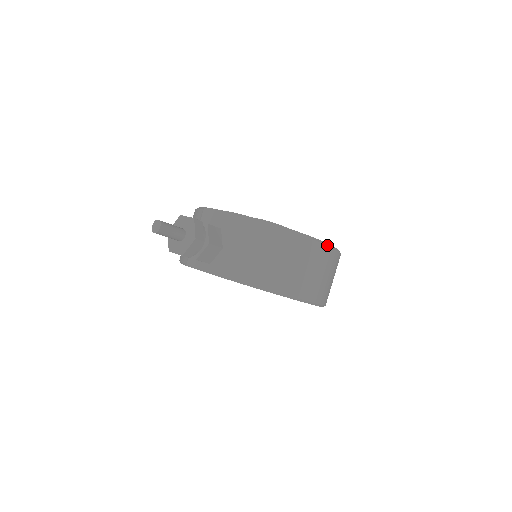
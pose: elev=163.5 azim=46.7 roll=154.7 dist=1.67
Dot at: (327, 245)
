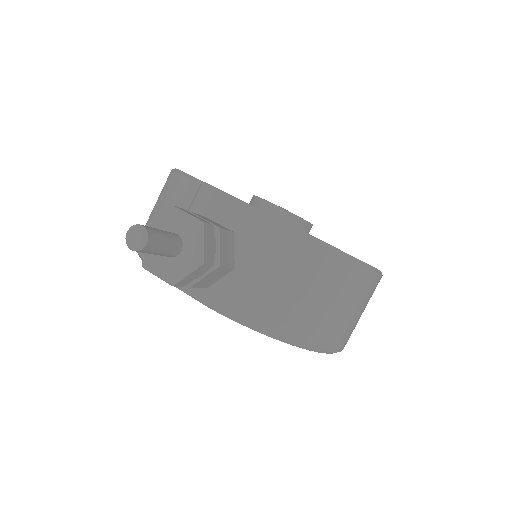
Dot at: (380, 274)
